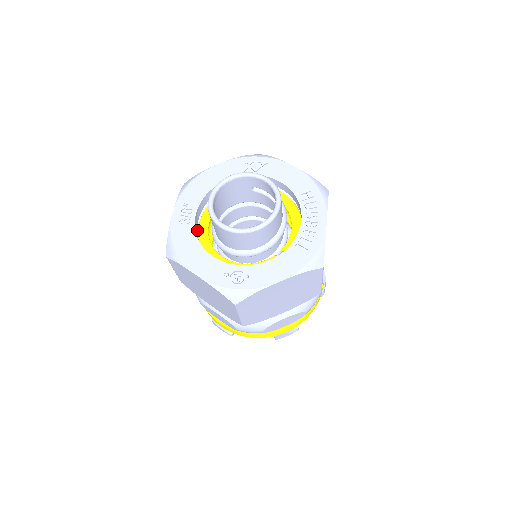
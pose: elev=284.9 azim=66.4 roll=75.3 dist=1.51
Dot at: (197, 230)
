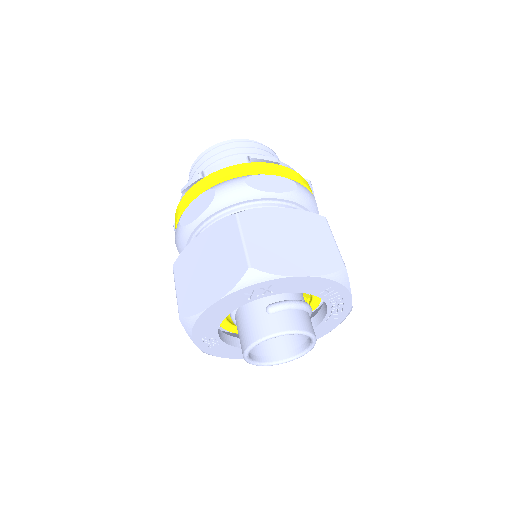
Dot at: occluded
